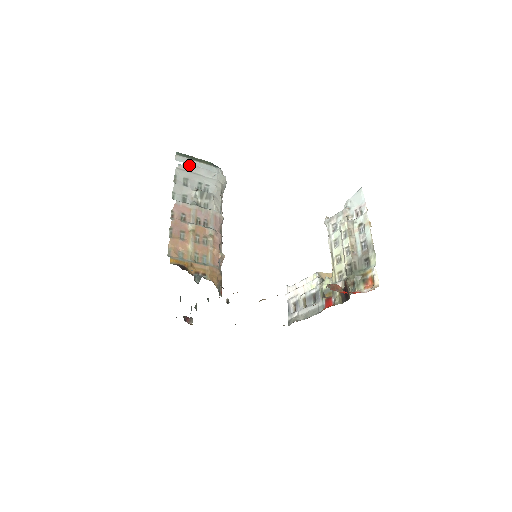
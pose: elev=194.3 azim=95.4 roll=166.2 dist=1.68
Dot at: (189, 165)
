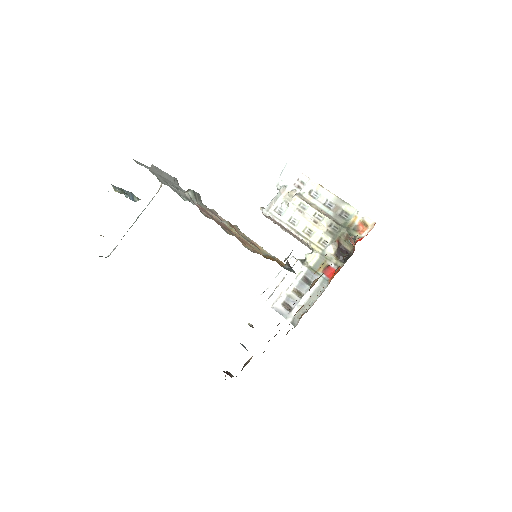
Dot at: (154, 167)
